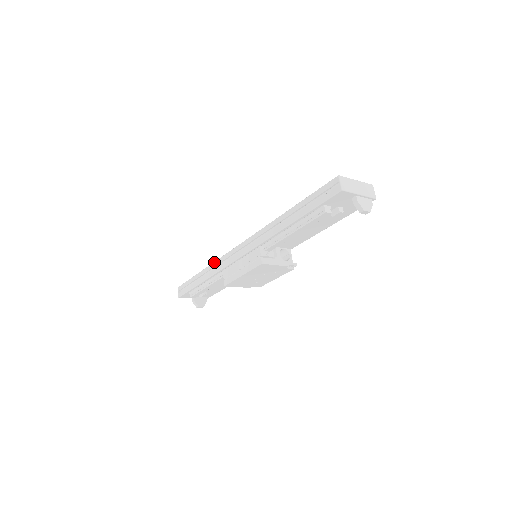
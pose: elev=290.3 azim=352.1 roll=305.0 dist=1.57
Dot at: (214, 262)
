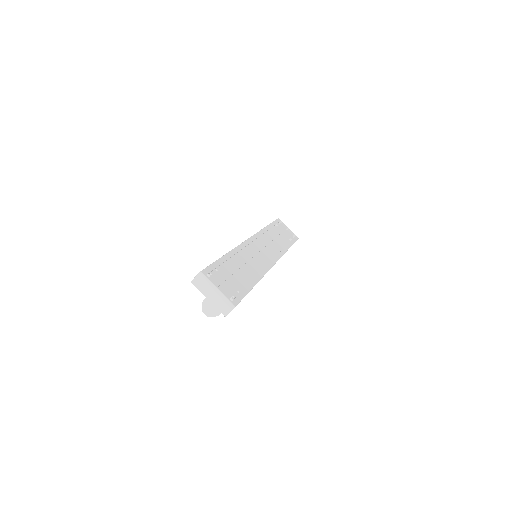
Dot at: (261, 229)
